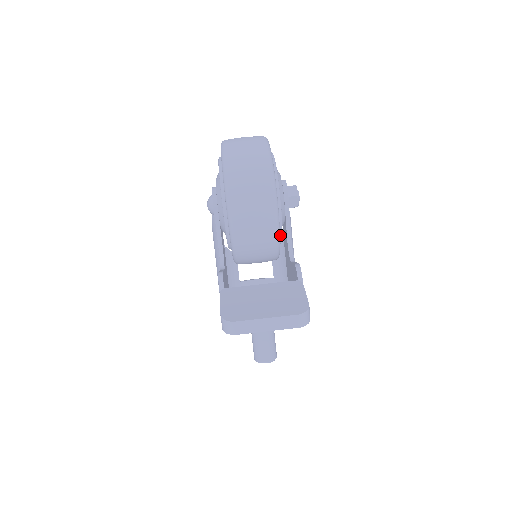
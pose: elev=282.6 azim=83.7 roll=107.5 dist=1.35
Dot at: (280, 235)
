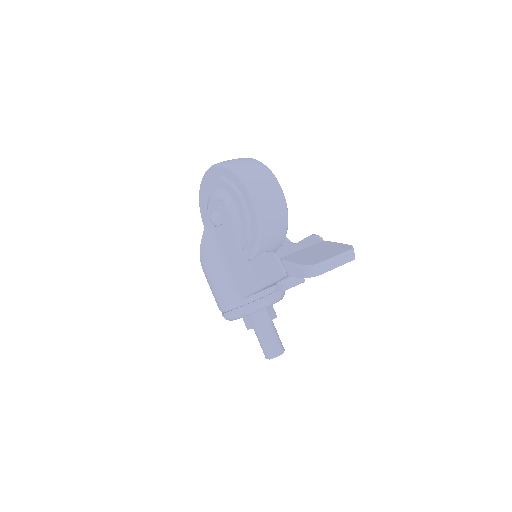
Dot at: occluded
